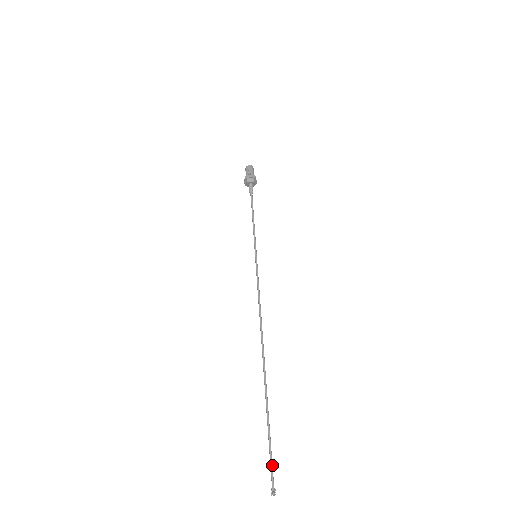
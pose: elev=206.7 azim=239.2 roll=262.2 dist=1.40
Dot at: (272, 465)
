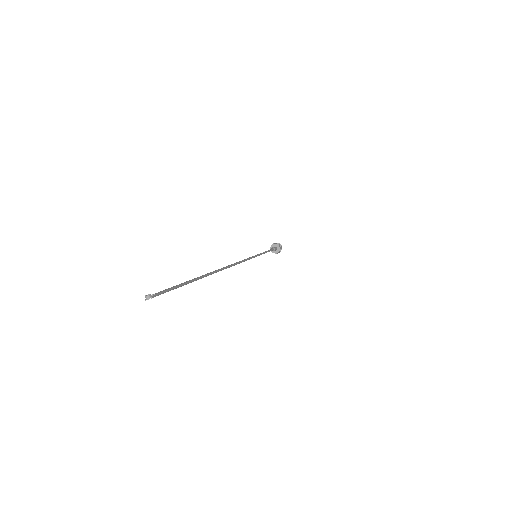
Dot at: (168, 290)
